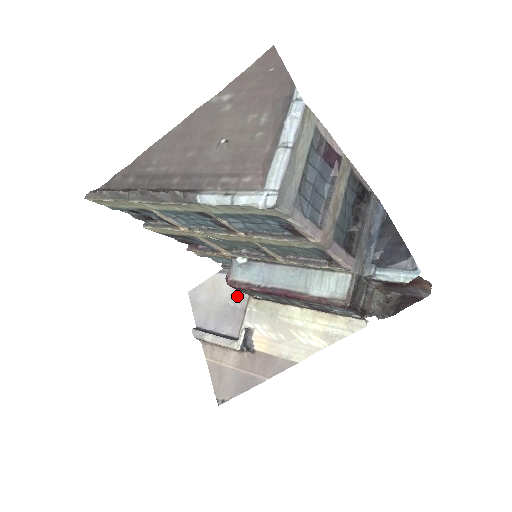
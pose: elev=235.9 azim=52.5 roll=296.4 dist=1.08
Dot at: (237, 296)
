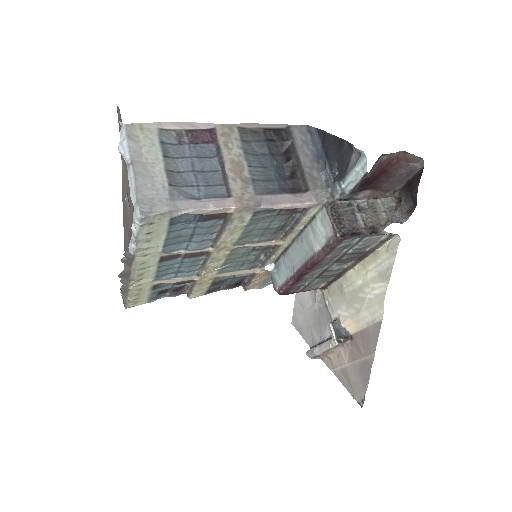
Dot at: (315, 298)
